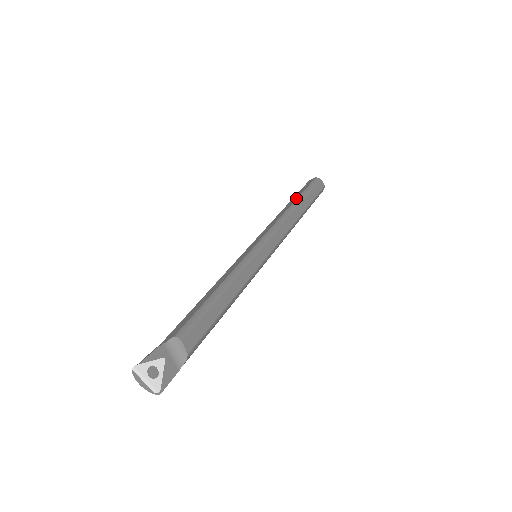
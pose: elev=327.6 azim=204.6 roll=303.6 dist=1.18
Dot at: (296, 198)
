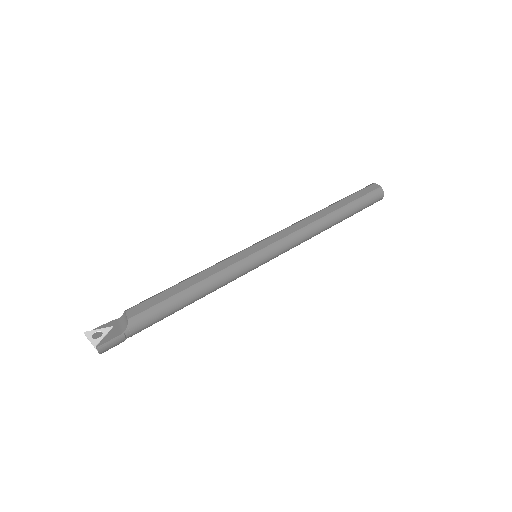
Dot at: occluded
